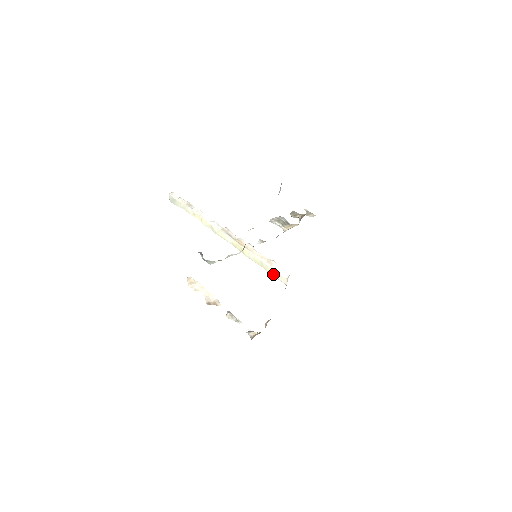
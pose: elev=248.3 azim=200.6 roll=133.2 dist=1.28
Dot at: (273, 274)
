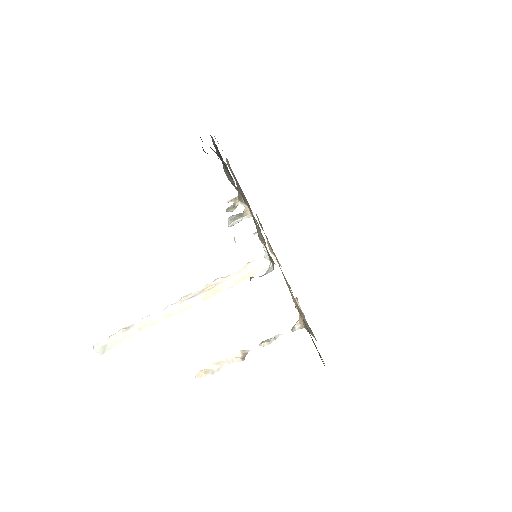
Dot at: (260, 271)
